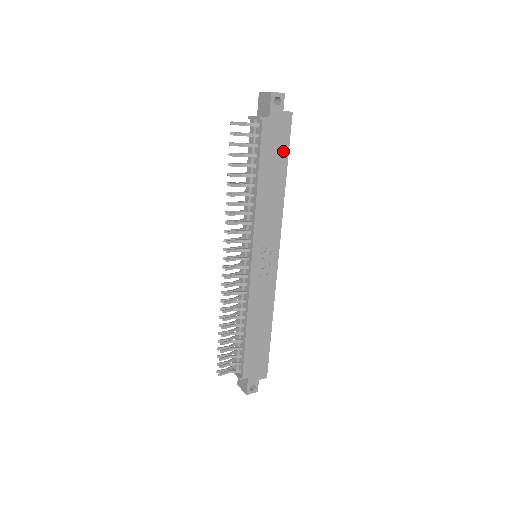
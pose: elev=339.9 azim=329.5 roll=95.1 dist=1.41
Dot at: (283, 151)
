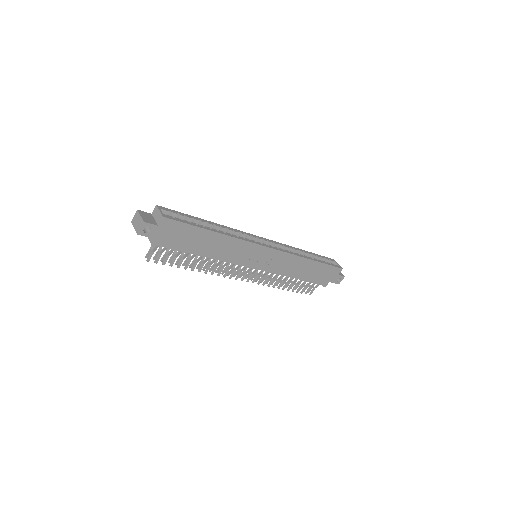
Dot at: (191, 231)
